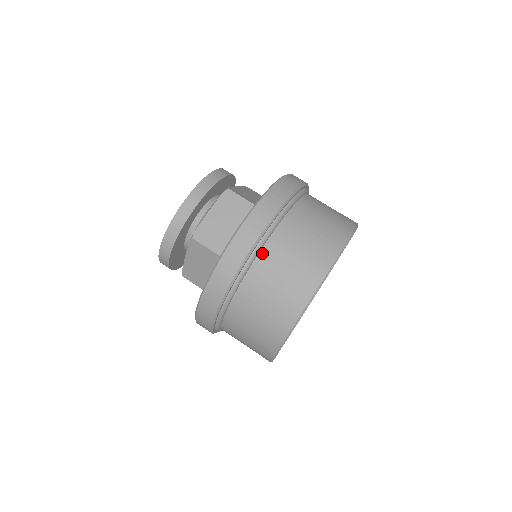
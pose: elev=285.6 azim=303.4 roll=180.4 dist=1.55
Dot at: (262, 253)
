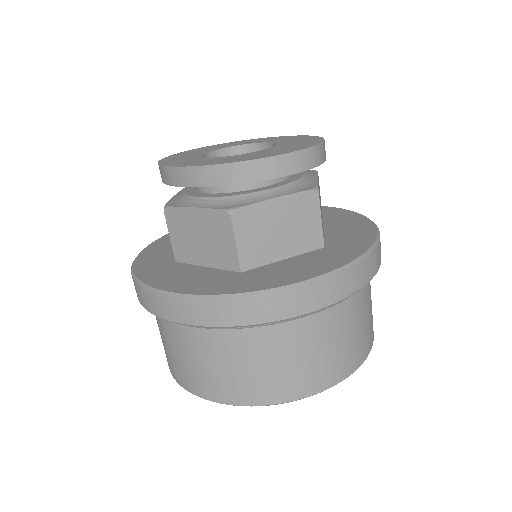
Dot at: occluded
